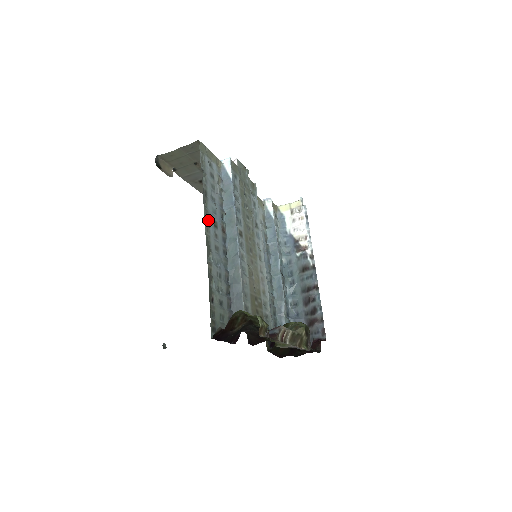
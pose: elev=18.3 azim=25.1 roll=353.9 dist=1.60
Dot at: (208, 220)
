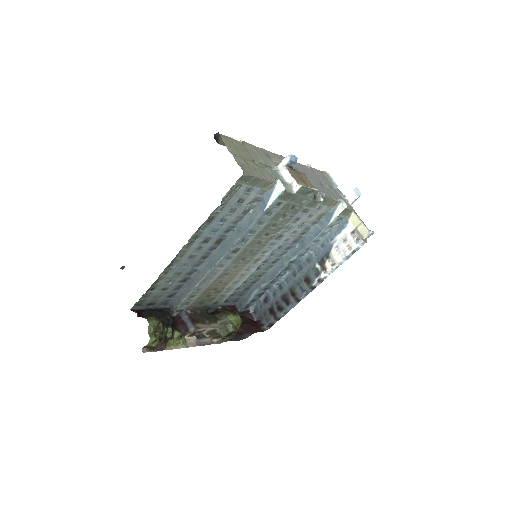
Dot at: (197, 238)
